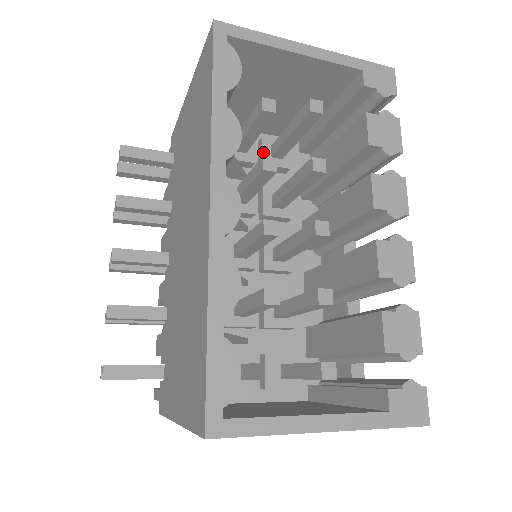
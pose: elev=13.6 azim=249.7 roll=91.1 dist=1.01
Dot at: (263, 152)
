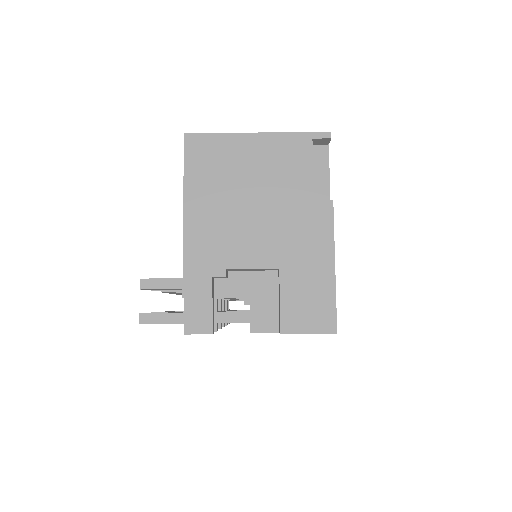
Dot at: occluded
